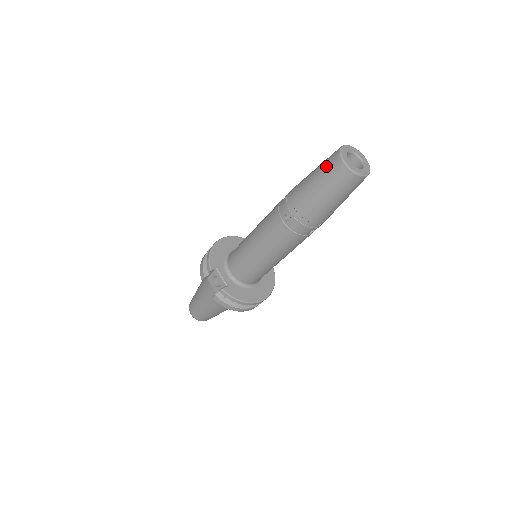
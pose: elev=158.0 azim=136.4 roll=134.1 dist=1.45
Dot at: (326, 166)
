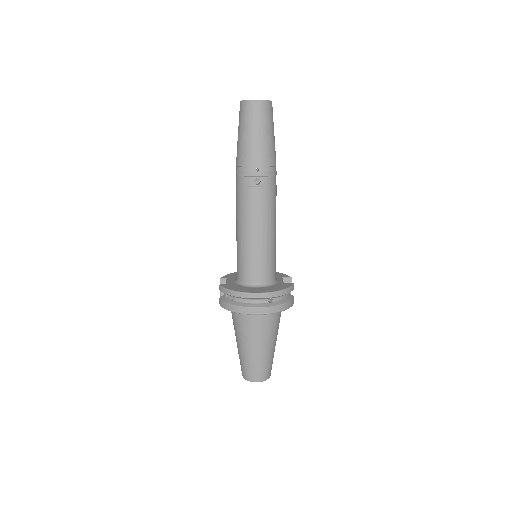
Dot at: occluded
